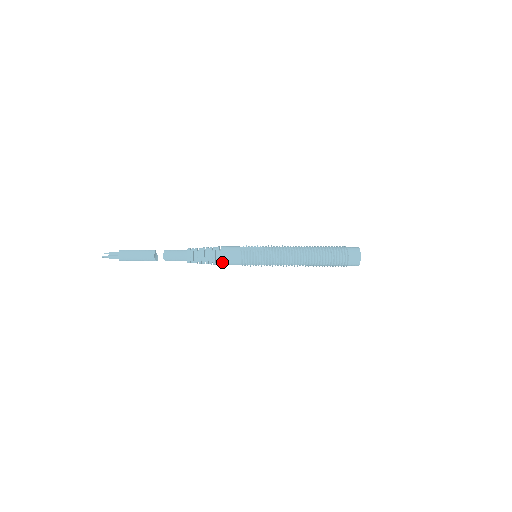
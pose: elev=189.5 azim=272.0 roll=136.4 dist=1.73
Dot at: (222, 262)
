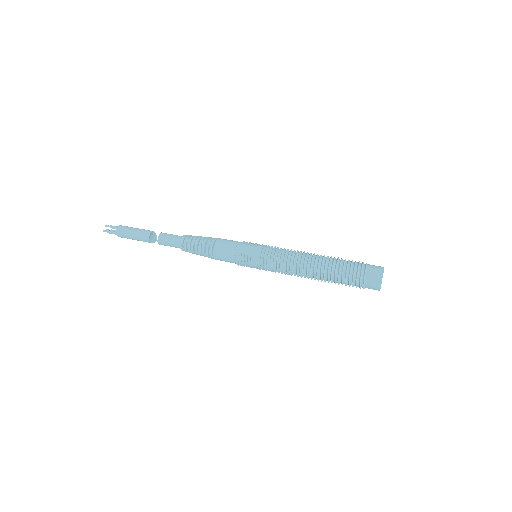
Dot at: (216, 259)
